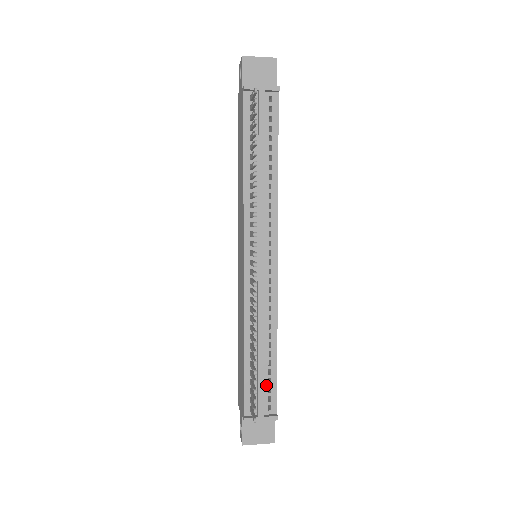
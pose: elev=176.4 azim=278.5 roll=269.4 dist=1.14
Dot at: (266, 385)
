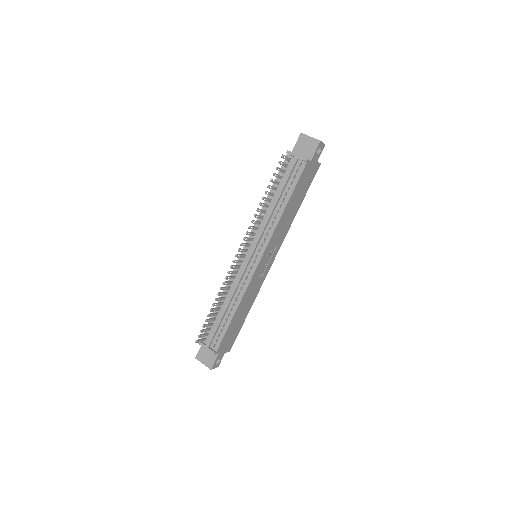
Dot at: (219, 331)
